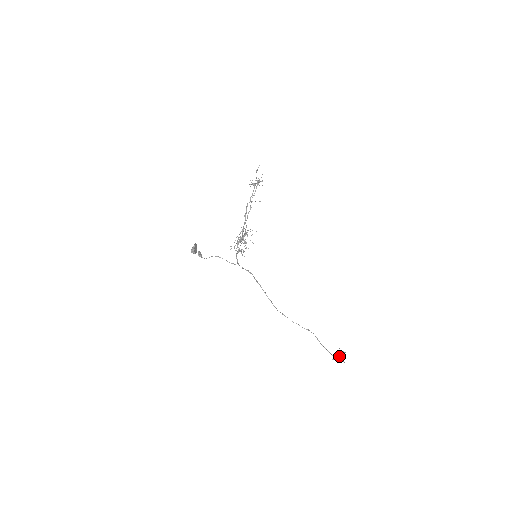
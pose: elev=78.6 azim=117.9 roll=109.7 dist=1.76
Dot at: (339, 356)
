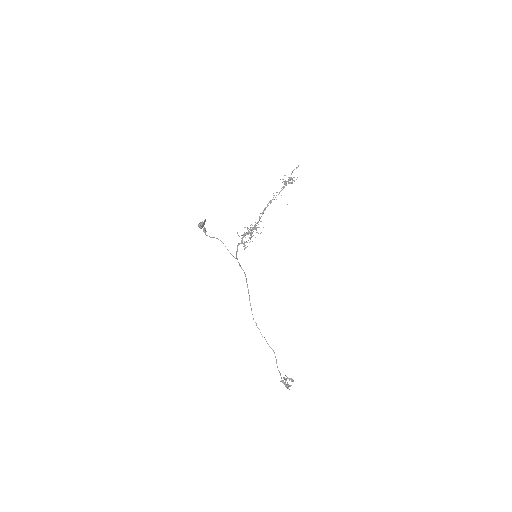
Dot at: (287, 382)
